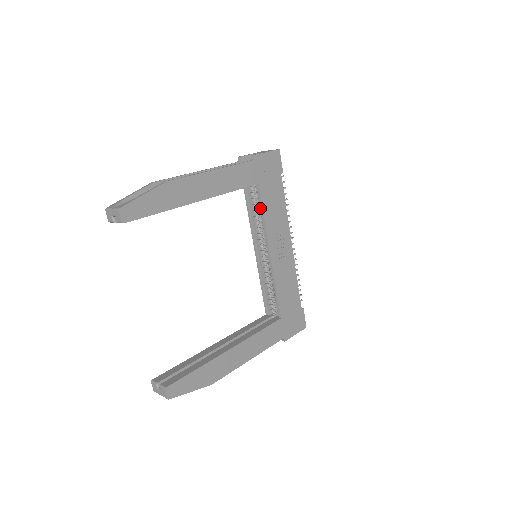
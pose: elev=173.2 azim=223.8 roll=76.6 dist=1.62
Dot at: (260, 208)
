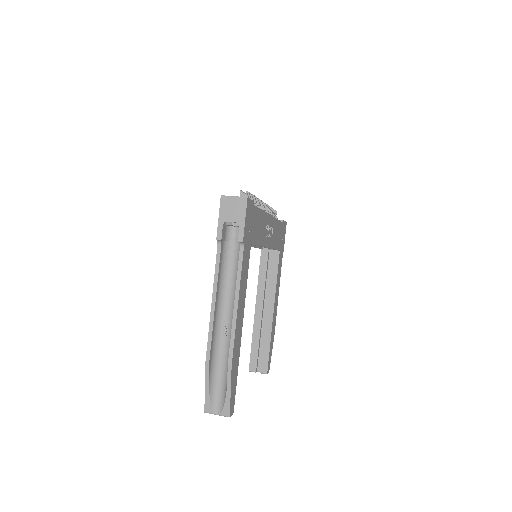
Dot at: occluded
